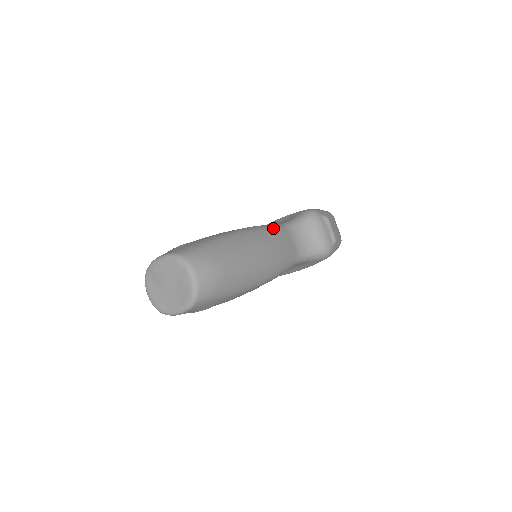
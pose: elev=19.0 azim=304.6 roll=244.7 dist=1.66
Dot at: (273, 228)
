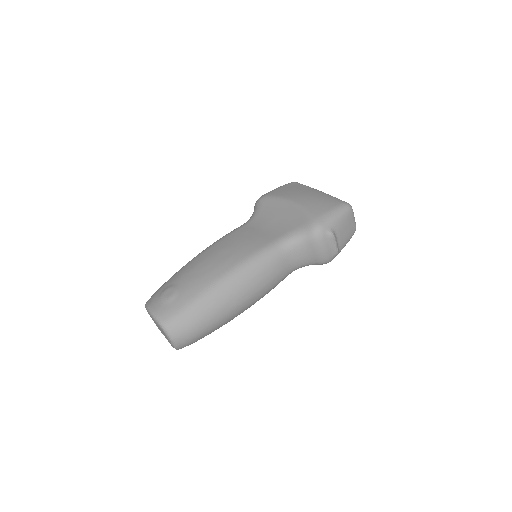
Dot at: (265, 259)
